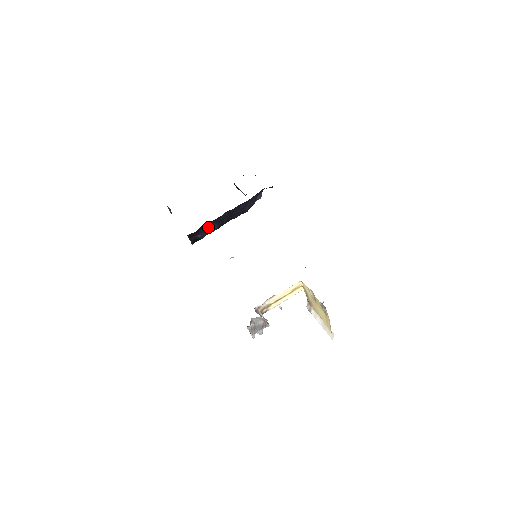
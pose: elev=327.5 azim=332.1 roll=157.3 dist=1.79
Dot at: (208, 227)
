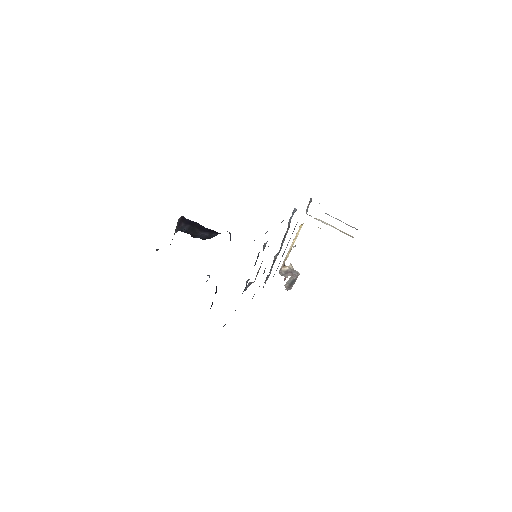
Dot at: occluded
